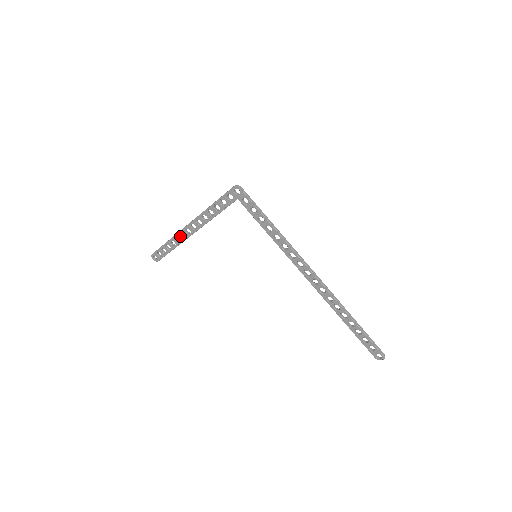
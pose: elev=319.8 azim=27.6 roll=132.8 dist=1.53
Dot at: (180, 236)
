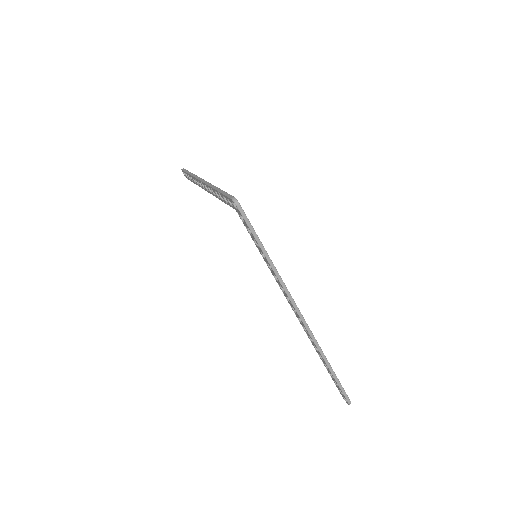
Dot at: (198, 182)
